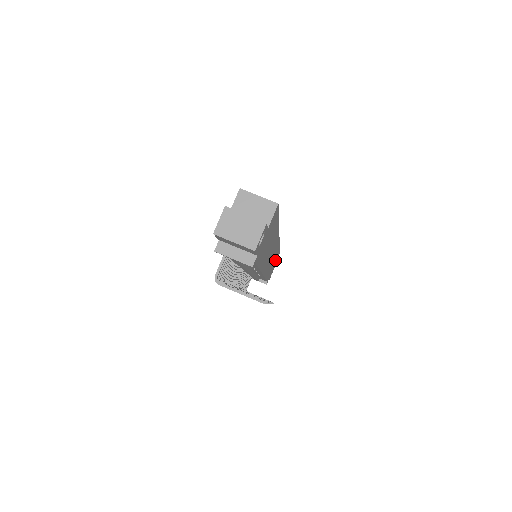
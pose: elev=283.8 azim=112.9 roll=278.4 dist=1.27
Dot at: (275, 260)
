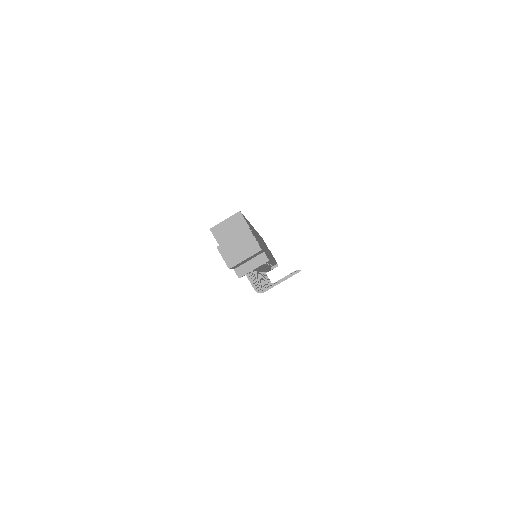
Dot at: occluded
